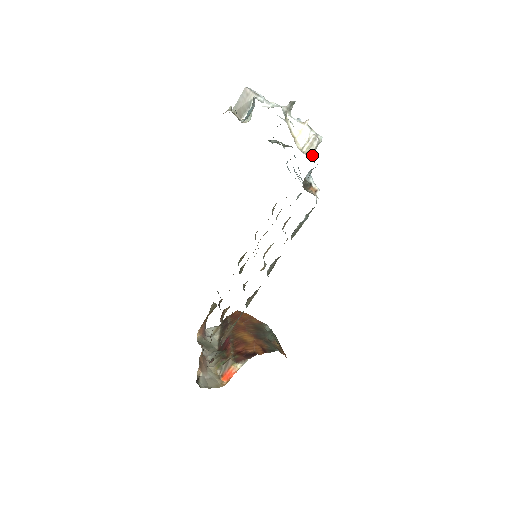
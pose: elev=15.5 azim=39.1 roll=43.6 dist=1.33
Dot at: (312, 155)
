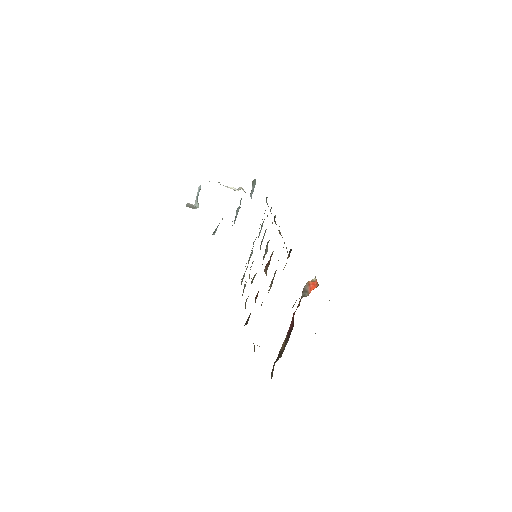
Dot at: occluded
